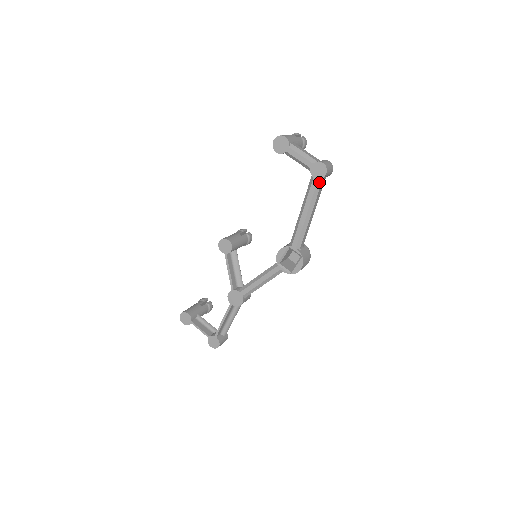
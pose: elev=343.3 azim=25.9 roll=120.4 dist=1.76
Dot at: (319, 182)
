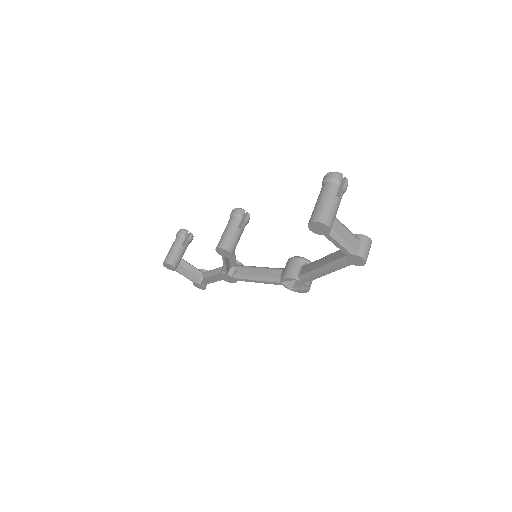
Dot at: (351, 264)
